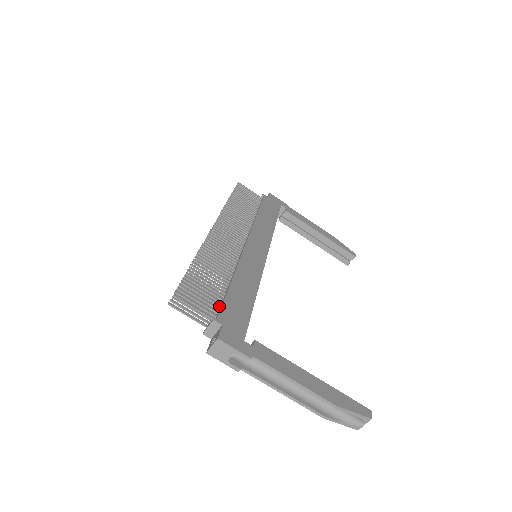
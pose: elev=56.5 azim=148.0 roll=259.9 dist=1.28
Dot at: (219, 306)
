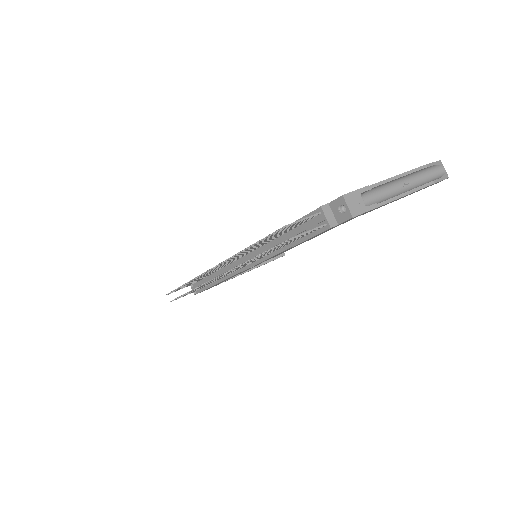
Dot at: (305, 221)
